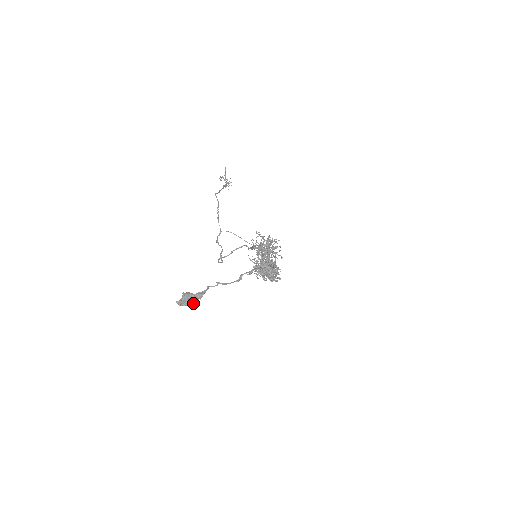
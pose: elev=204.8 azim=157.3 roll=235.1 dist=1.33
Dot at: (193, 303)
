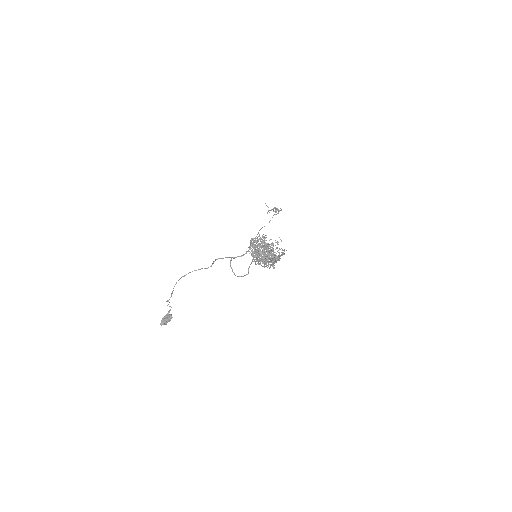
Dot at: (170, 319)
